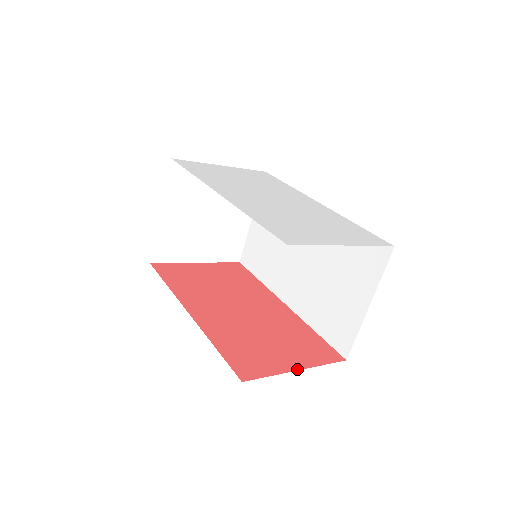
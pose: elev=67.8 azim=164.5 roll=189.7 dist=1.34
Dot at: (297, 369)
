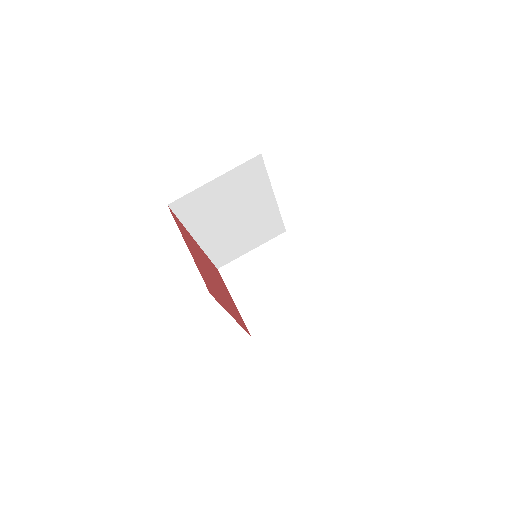
Dot at: occluded
